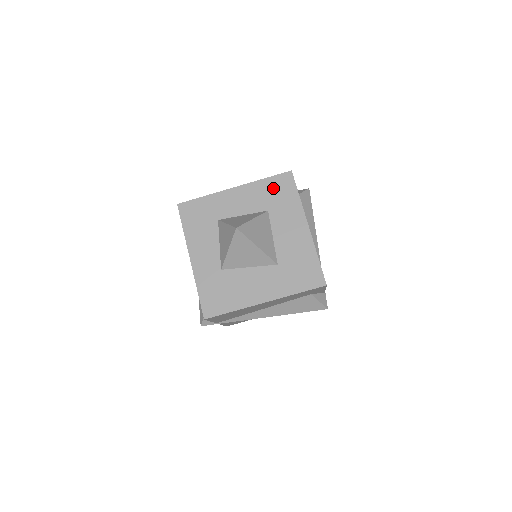
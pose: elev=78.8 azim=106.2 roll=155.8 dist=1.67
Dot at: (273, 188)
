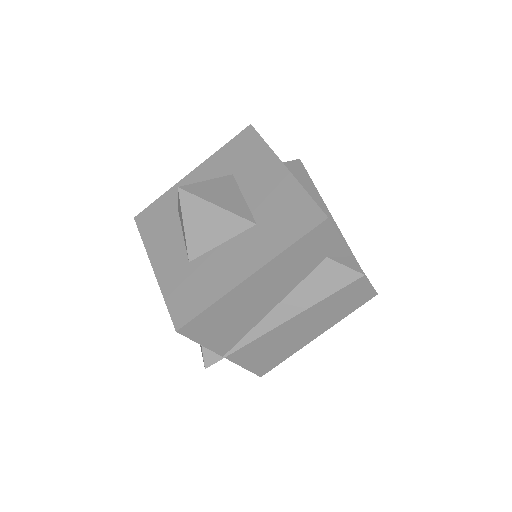
Dot at: (234, 150)
